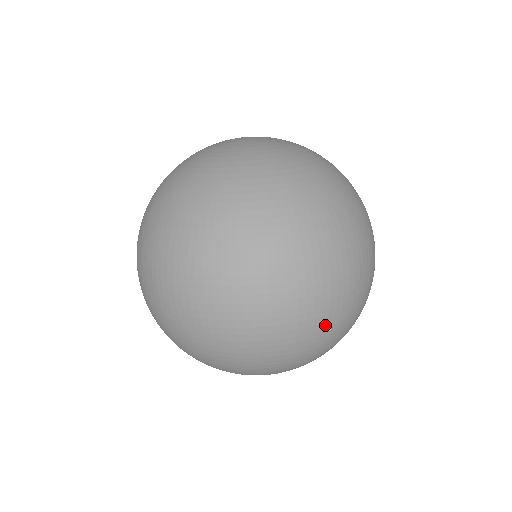
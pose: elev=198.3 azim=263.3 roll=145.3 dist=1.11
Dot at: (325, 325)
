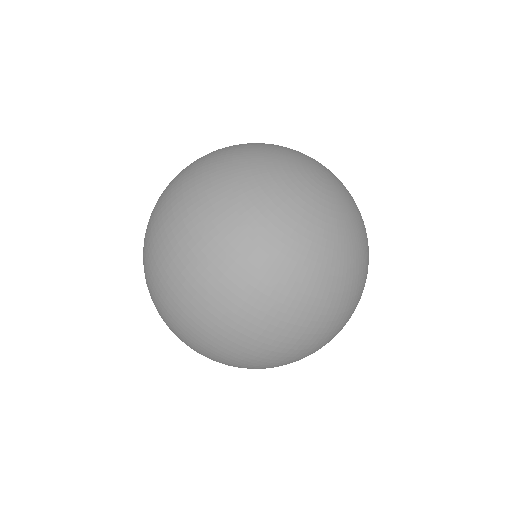
Dot at: occluded
